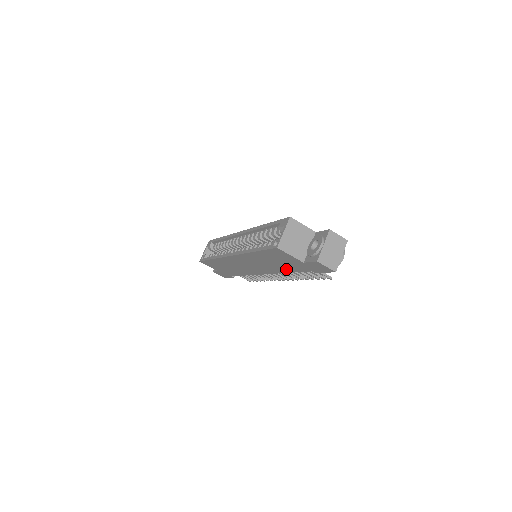
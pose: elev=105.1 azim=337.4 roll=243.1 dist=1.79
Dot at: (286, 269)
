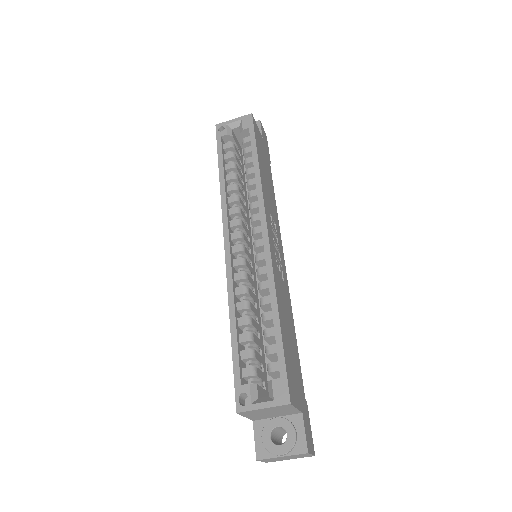
Dot at: occluded
